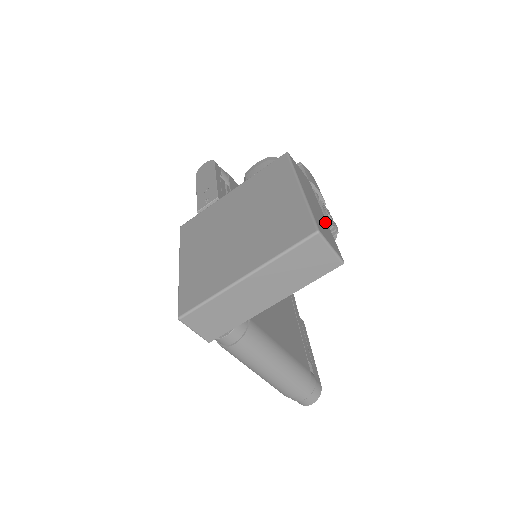
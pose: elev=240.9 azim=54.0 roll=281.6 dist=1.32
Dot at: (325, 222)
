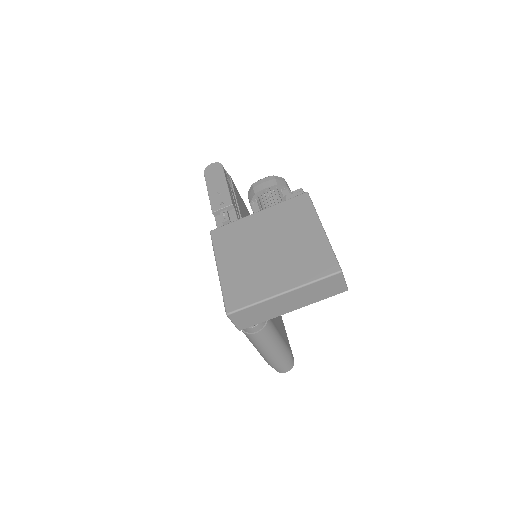
Dot at: occluded
